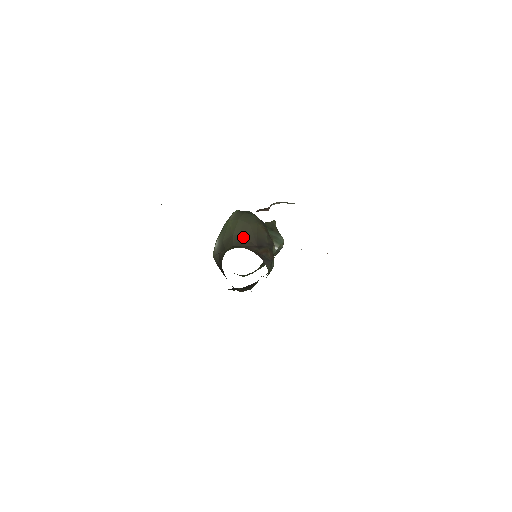
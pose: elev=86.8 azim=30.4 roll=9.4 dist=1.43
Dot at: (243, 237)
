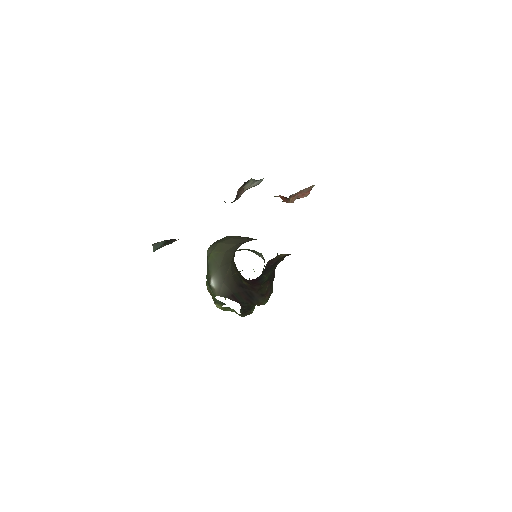
Dot at: (235, 245)
